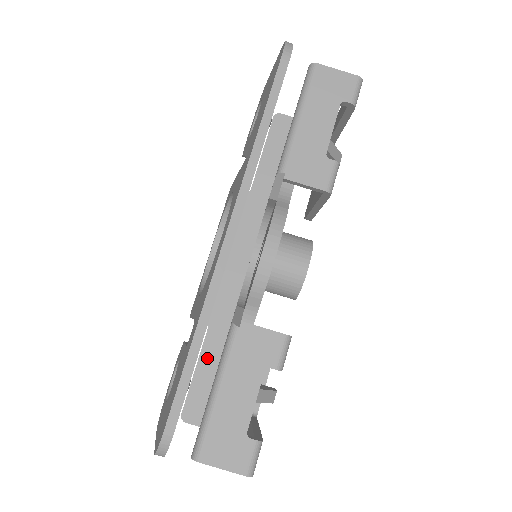
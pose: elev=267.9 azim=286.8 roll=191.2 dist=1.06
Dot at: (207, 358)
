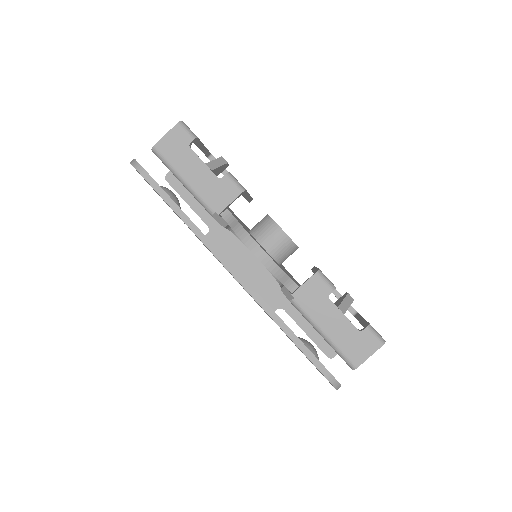
Dot at: (302, 321)
